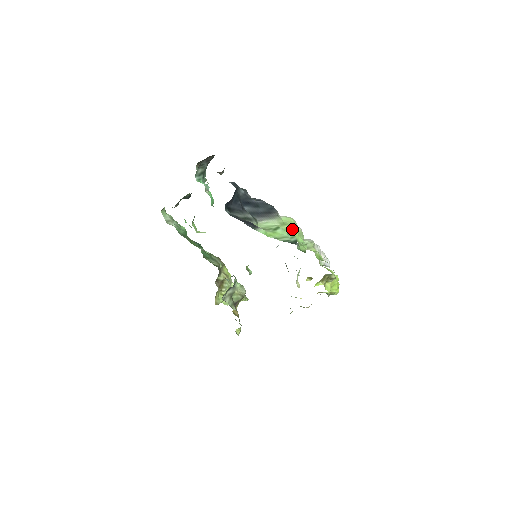
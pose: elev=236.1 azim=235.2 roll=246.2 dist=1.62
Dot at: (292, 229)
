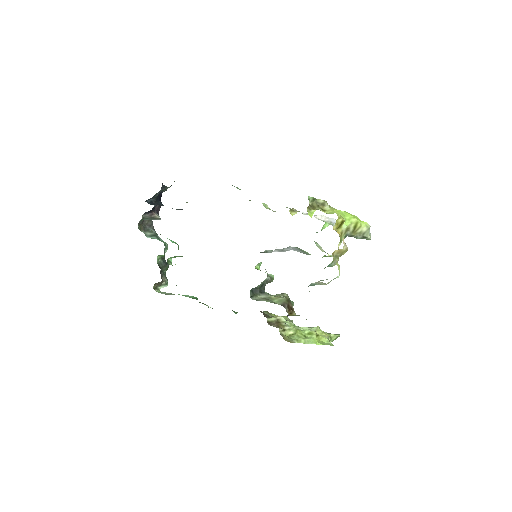
Dot at: occluded
